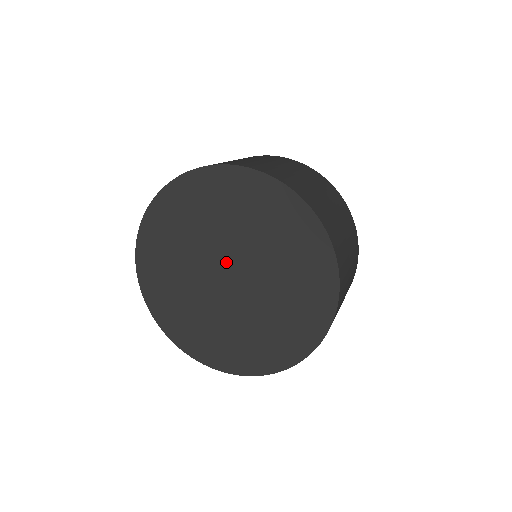
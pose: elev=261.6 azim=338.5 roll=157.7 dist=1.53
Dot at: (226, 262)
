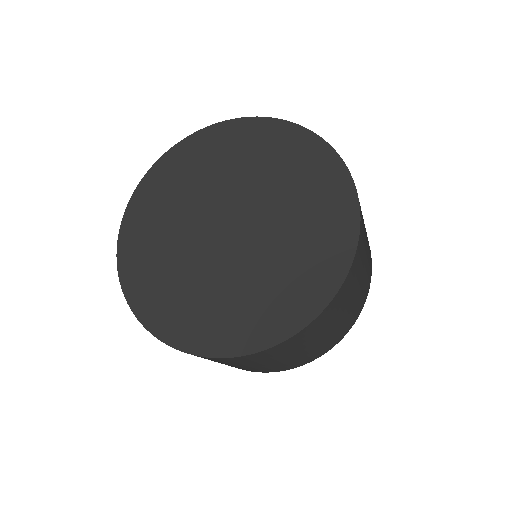
Dot at: (235, 210)
